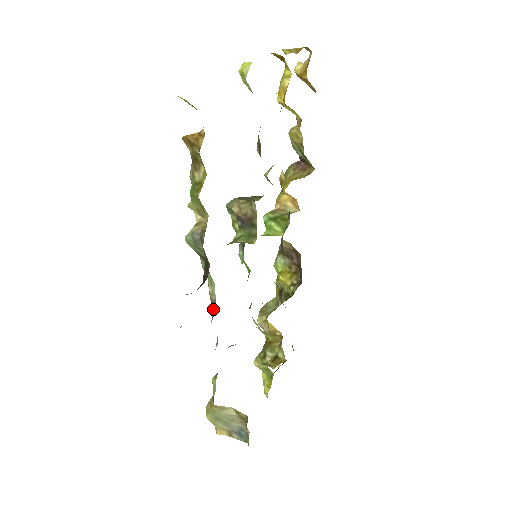
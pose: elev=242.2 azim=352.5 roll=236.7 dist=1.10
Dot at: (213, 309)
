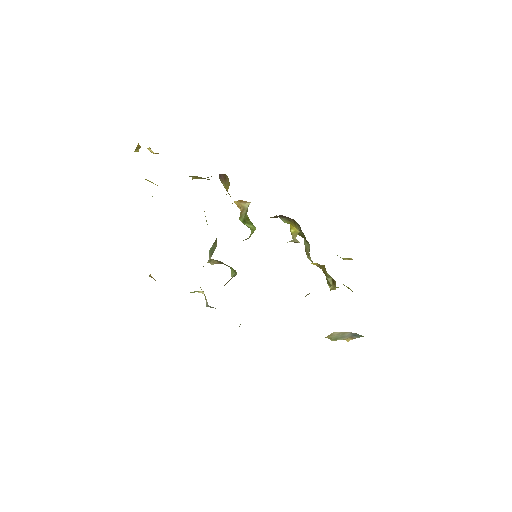
Dot at: occluded
